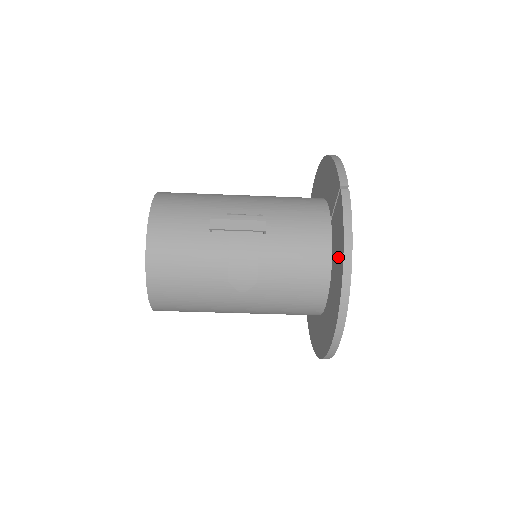
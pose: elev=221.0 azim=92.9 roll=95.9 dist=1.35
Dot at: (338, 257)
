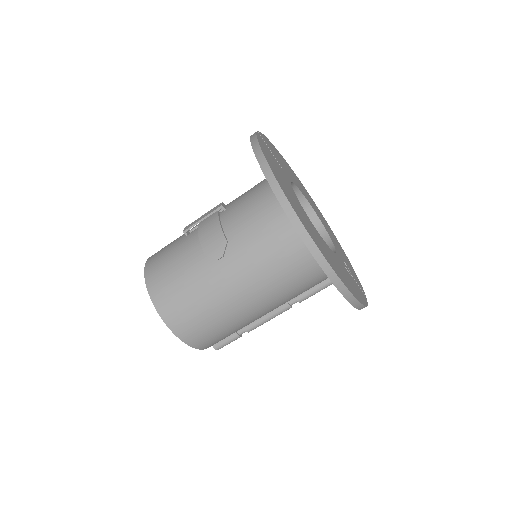
Dot at: occluded
